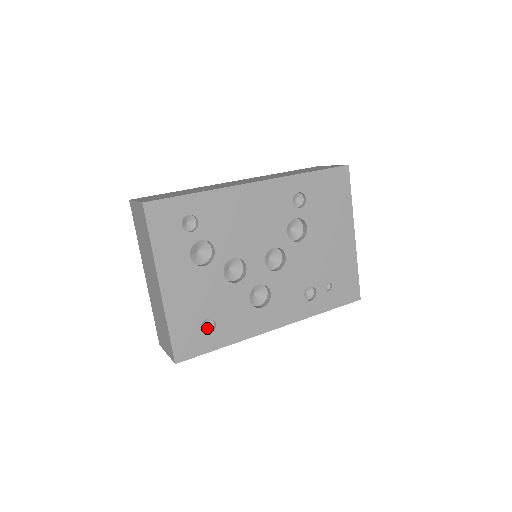
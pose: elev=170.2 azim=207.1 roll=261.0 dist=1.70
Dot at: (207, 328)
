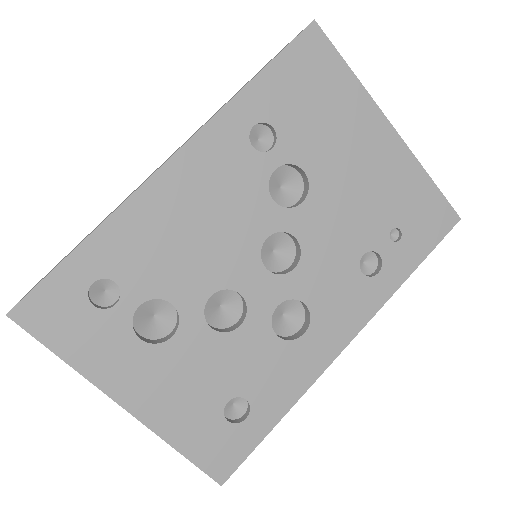
Dot at: (239, 409)
